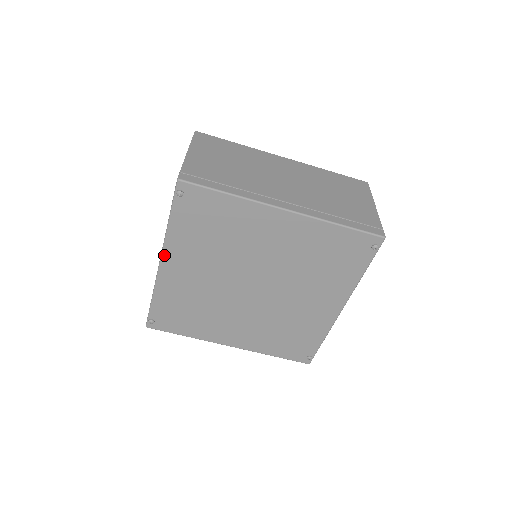
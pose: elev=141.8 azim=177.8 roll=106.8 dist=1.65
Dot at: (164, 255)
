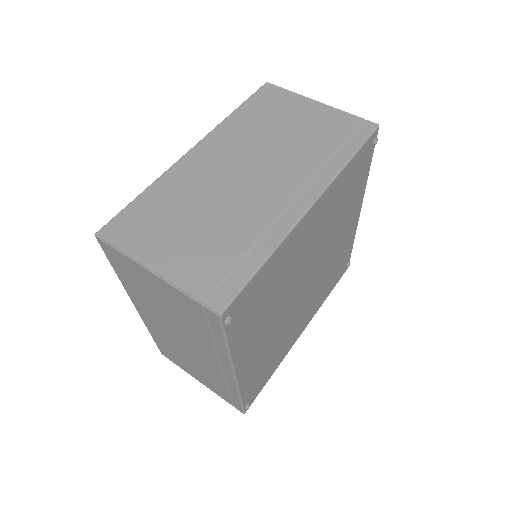
Dot at: (236, 368)
